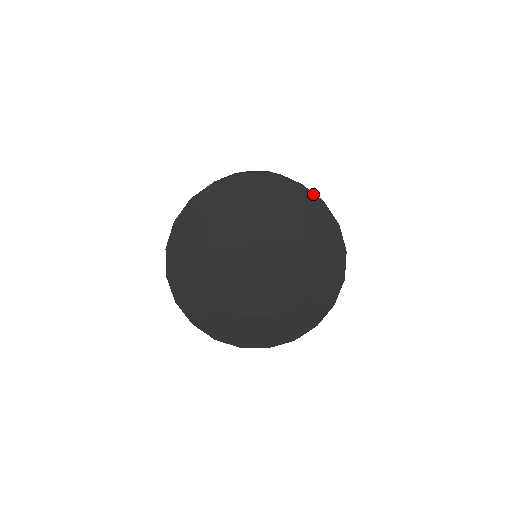
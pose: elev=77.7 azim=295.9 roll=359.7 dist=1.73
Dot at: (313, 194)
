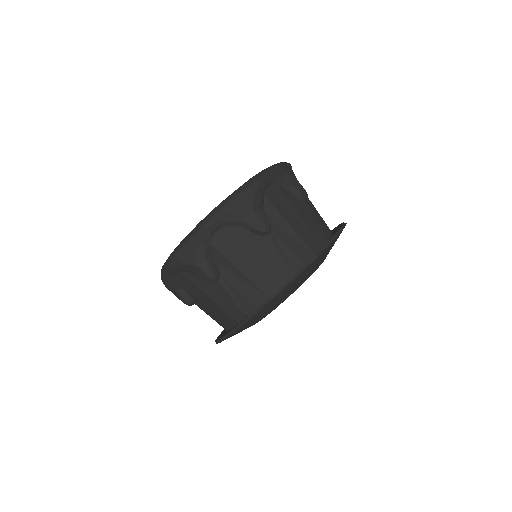
Dot at: (308, 266)
